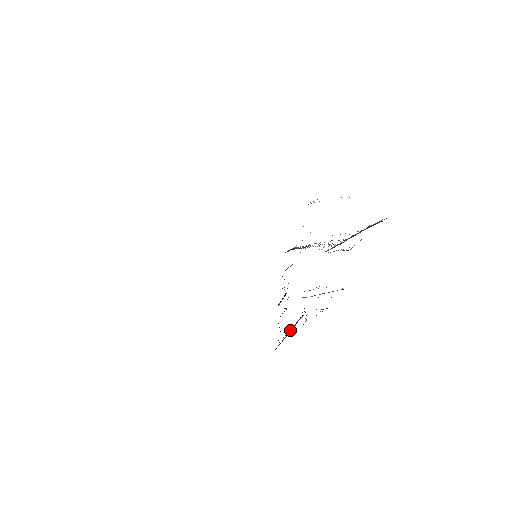
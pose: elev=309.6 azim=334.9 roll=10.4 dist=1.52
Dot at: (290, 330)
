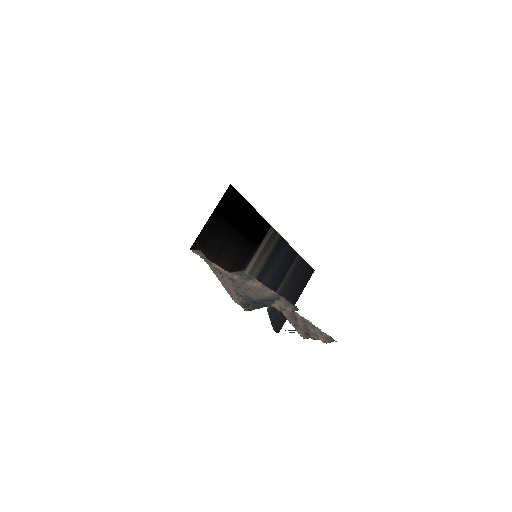
Dot at: occluded
